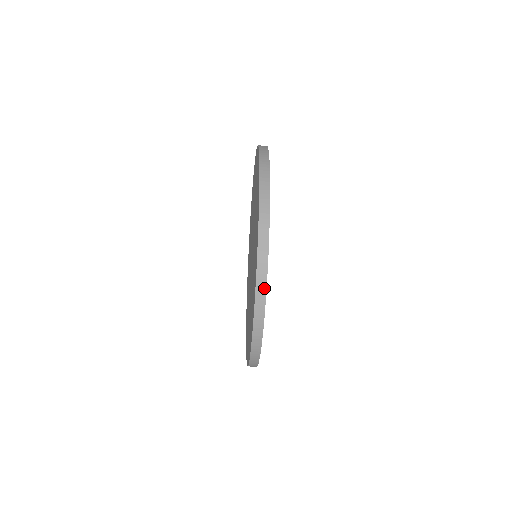
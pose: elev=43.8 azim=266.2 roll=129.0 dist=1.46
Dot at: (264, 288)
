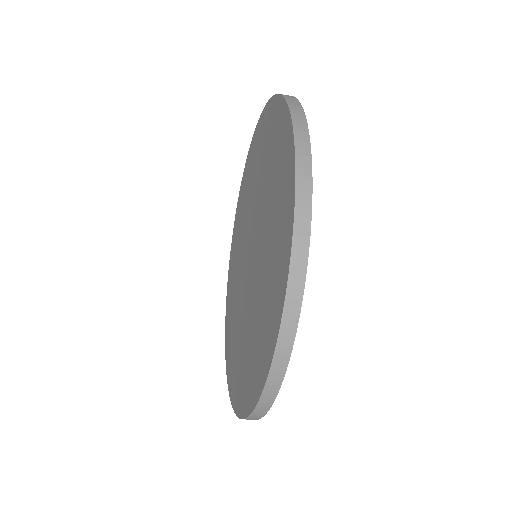
Dot at: (303, 270)
